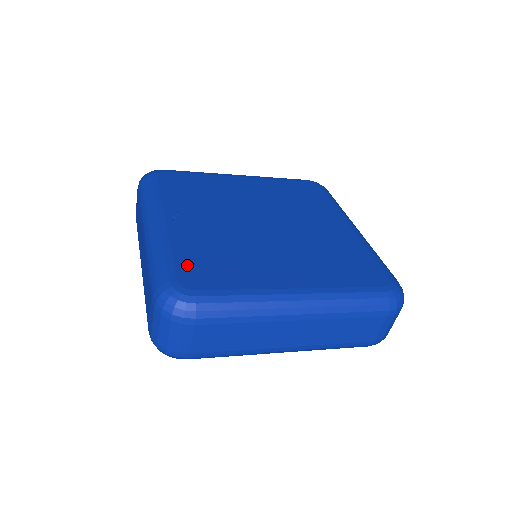
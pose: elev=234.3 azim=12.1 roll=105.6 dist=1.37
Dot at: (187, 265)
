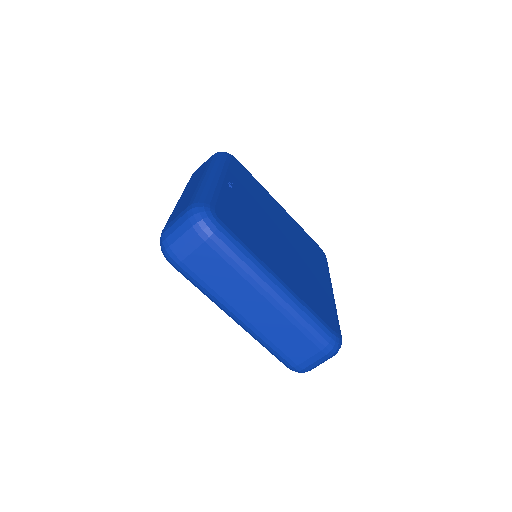
Dot at: (224, 208)
